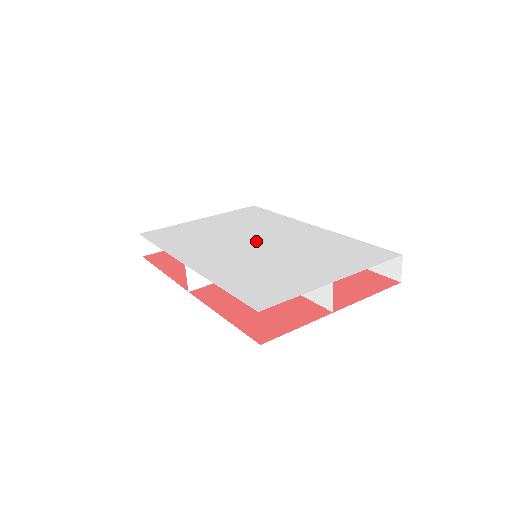
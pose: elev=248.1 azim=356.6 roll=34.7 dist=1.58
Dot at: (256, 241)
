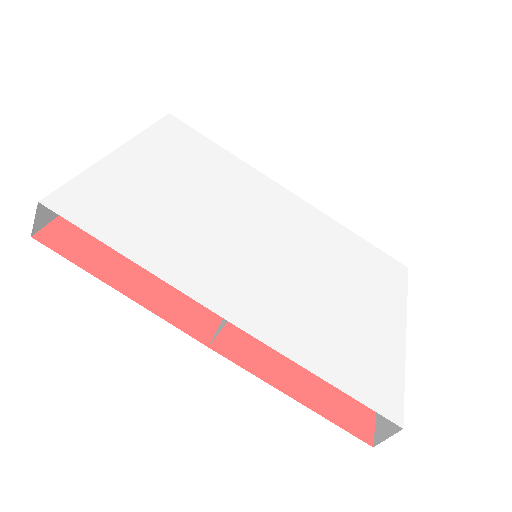
Dot at: (262, 237)
